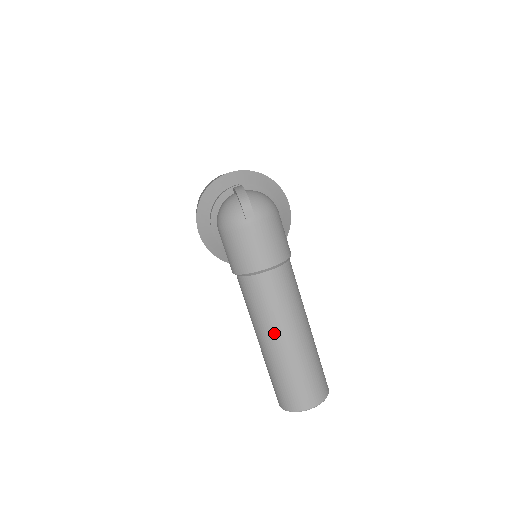
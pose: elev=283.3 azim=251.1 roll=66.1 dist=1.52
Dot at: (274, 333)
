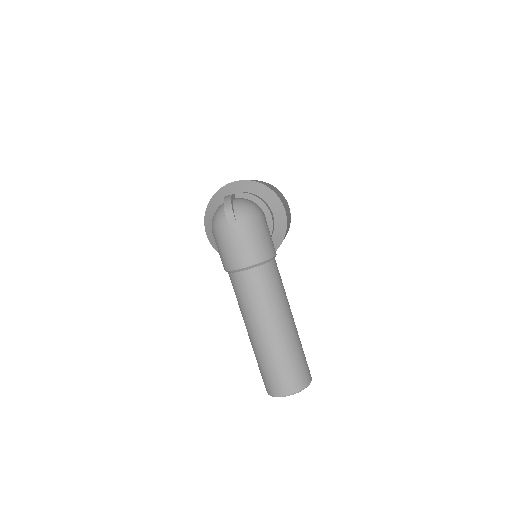
Dot at: (255, 324)
